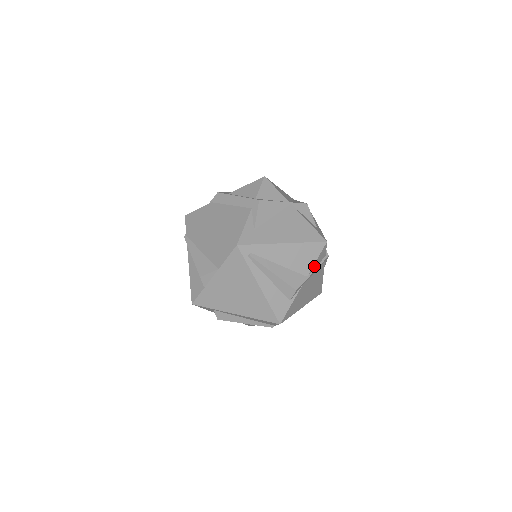
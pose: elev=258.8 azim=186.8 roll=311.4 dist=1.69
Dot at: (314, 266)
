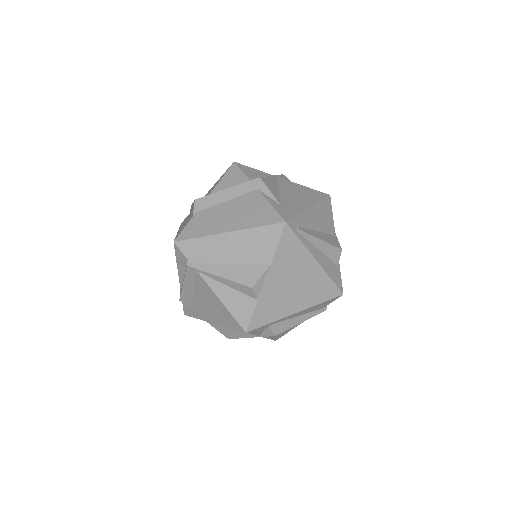
Dot at: occluded
